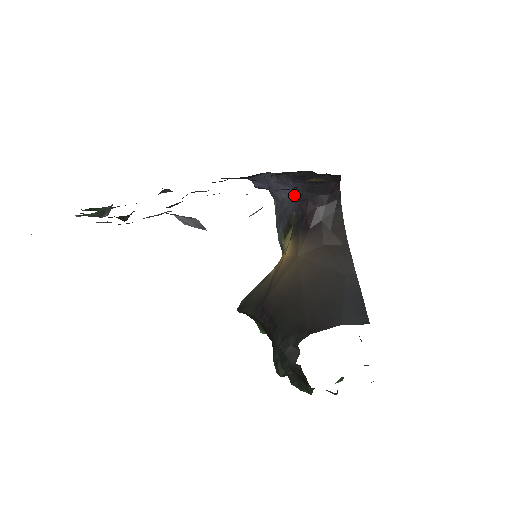
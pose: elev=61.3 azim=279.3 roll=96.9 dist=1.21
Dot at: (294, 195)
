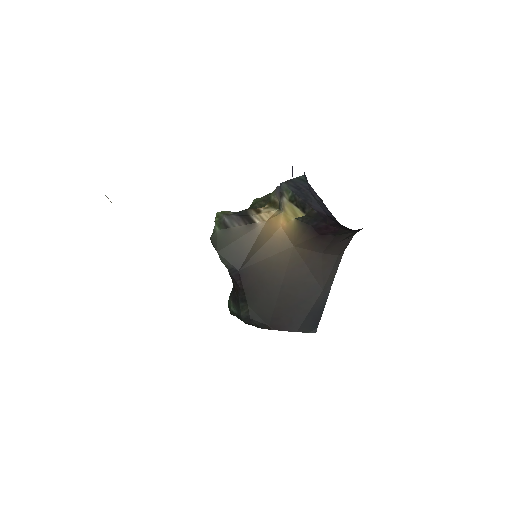
Dot at: occluded
